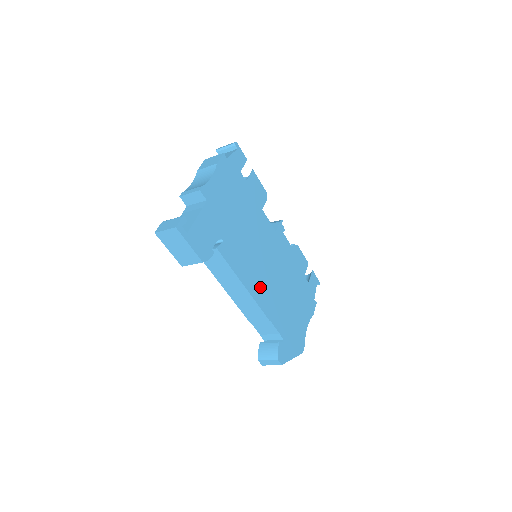
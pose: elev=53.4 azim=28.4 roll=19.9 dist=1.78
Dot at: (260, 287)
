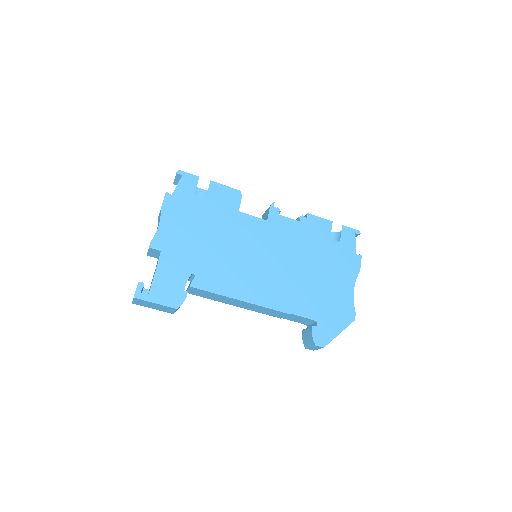
Dot at: (263, 289)
